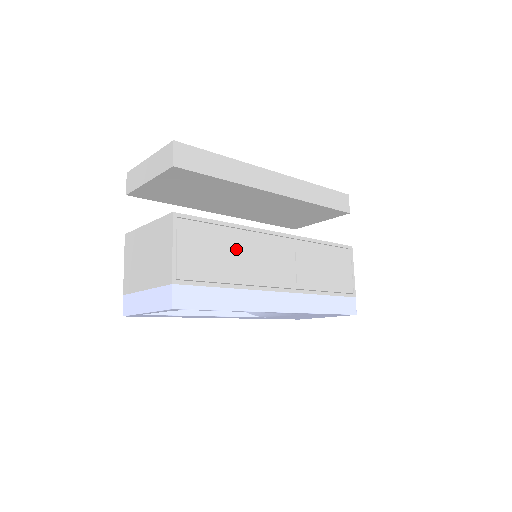
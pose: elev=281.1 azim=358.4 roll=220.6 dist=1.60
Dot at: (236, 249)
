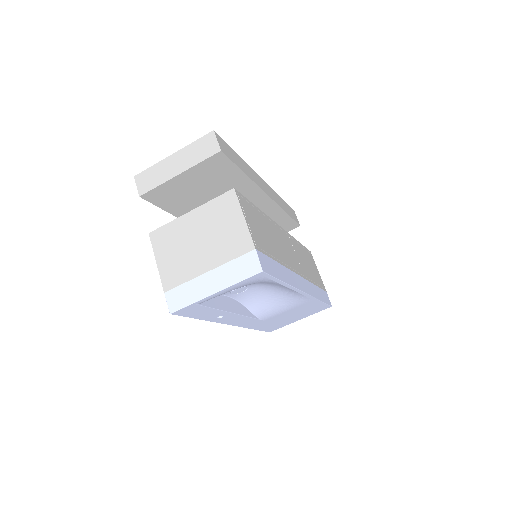
Dot at: (270, 232)
